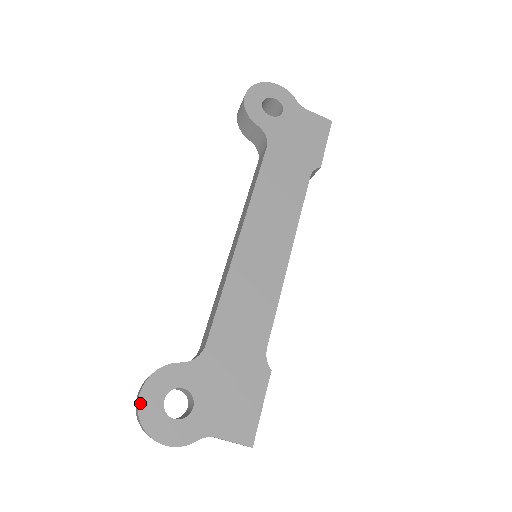
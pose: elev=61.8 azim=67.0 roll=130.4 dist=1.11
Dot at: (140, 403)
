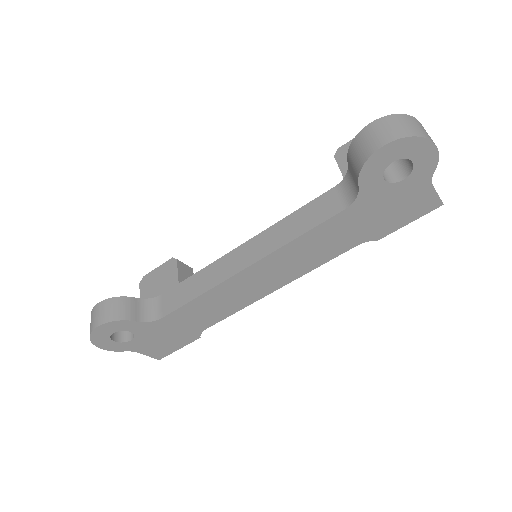
Dot at: (94, 331)
